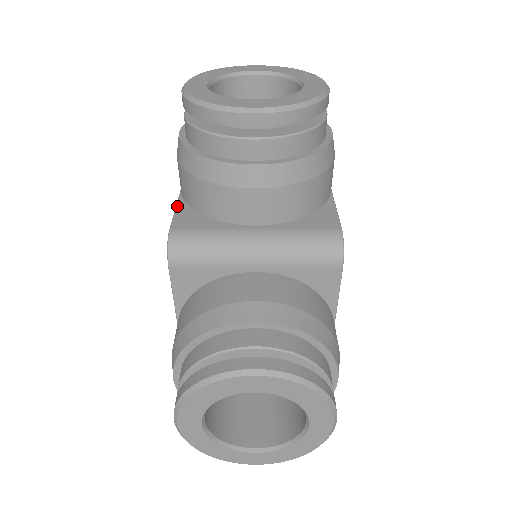
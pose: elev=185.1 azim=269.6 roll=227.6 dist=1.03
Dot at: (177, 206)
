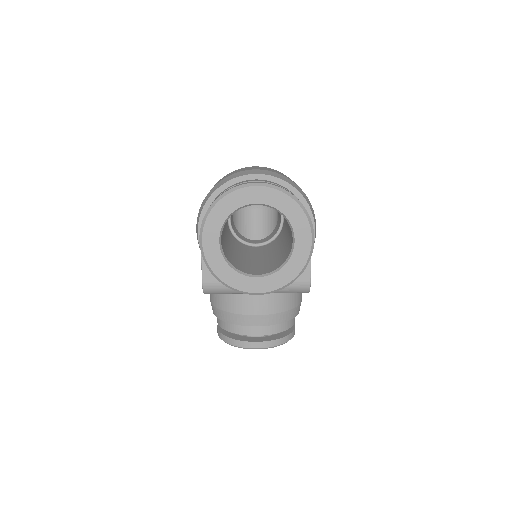
Dot at: occluded
